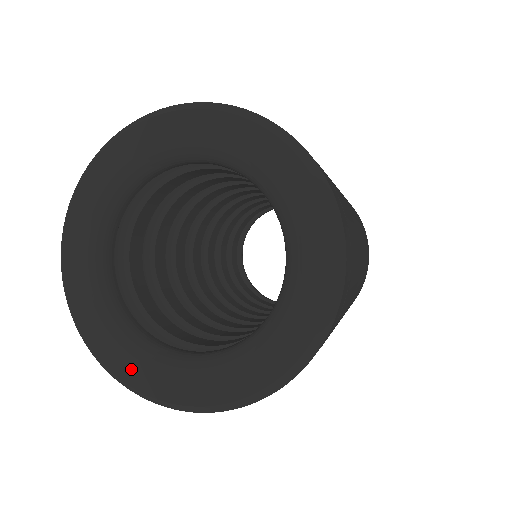
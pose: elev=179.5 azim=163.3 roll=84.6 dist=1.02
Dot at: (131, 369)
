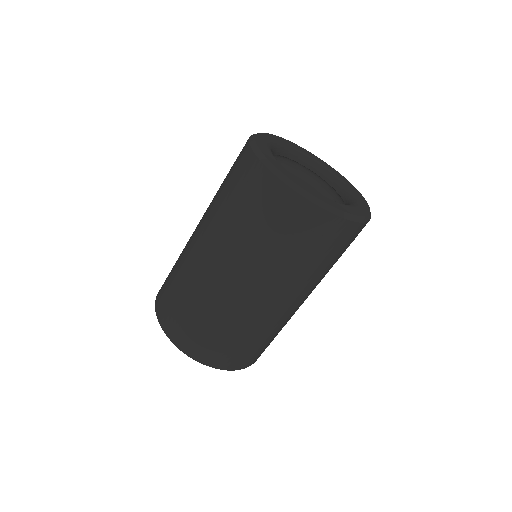
Dot at: (271, 158)
